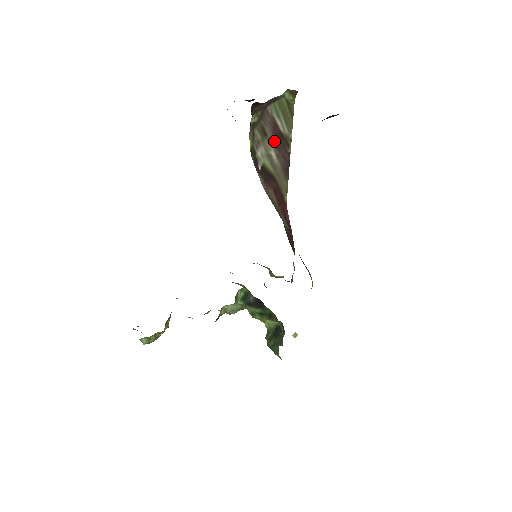
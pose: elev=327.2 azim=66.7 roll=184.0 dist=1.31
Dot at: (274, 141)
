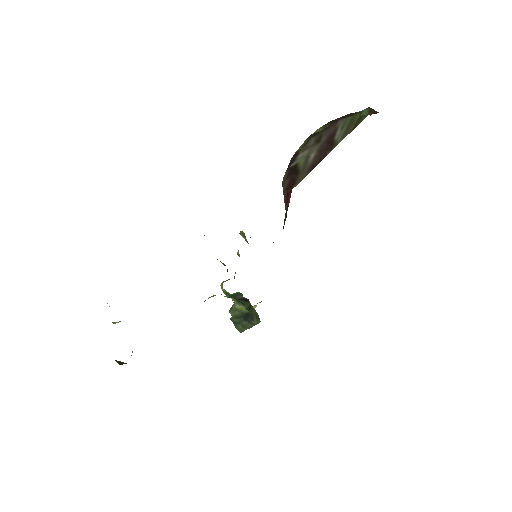
Dot at: (322, 146)
